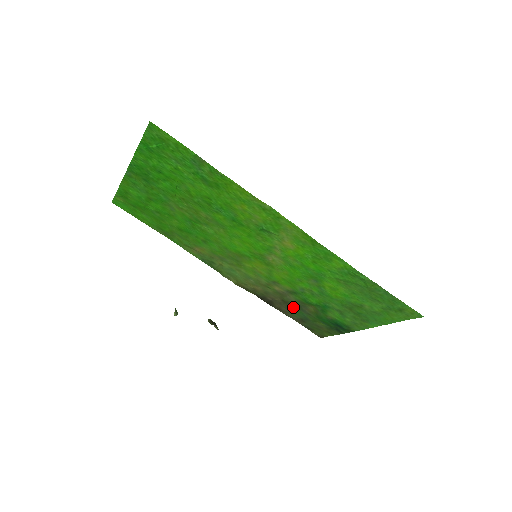
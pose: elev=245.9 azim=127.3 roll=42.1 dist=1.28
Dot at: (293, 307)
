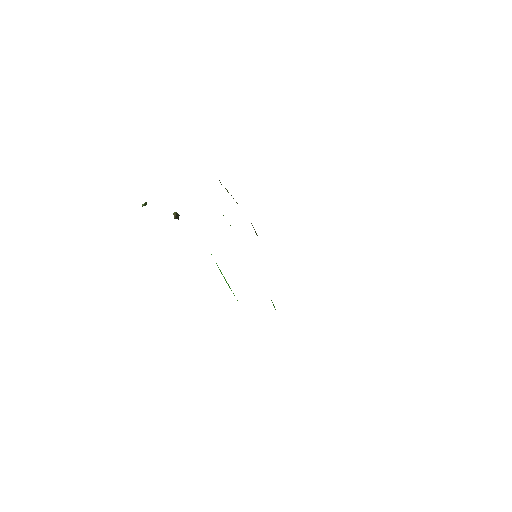
Dot at: occluded
